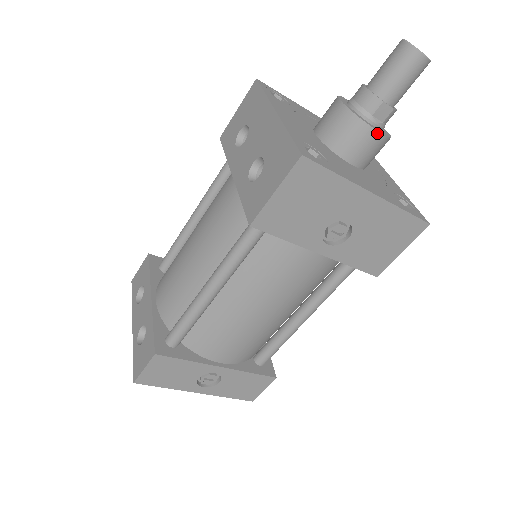
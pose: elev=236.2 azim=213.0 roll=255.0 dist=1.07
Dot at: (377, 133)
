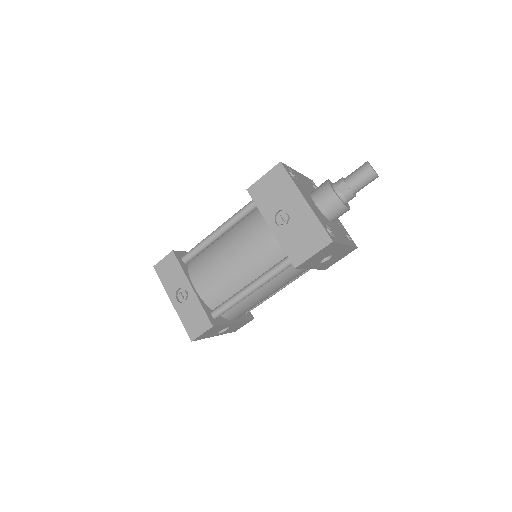
Dot at: (333, 192)
